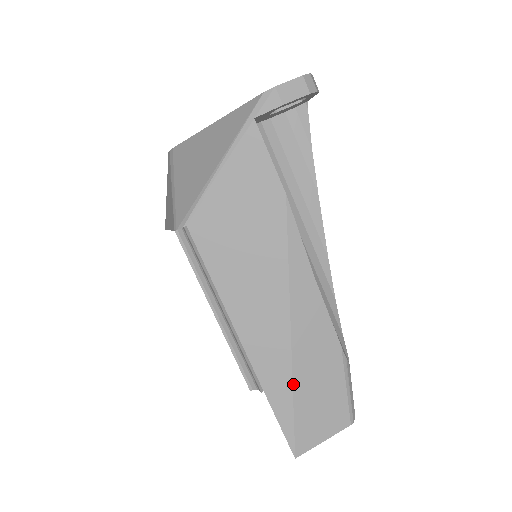
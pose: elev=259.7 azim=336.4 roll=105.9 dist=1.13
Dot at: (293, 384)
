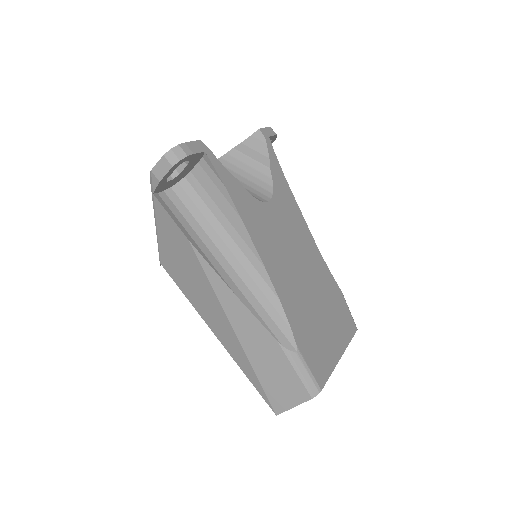
Dot at: (252, 366)
